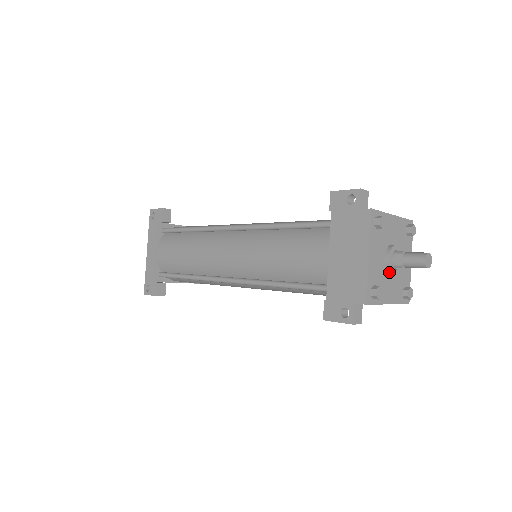
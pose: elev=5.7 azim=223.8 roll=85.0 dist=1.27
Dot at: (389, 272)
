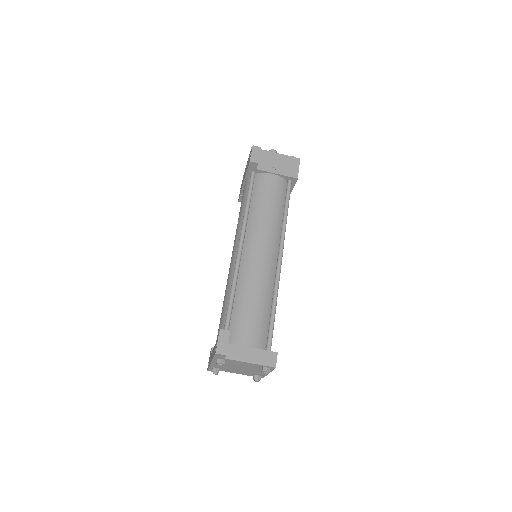
Dot at: occluded
